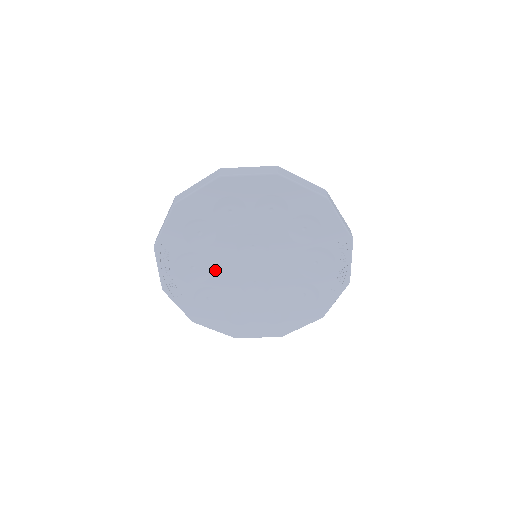
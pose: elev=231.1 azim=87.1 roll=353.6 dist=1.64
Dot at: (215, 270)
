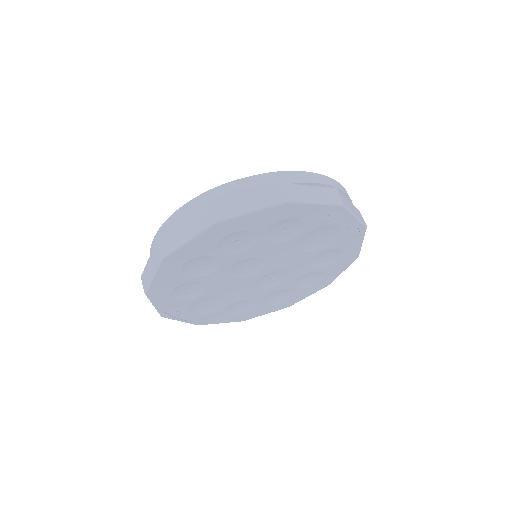
Dot at: (228, 295)
